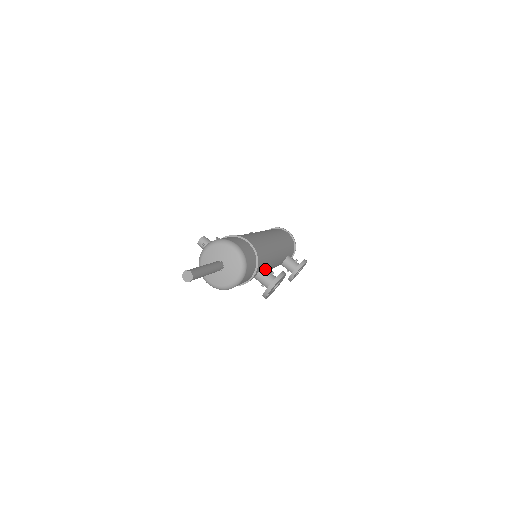
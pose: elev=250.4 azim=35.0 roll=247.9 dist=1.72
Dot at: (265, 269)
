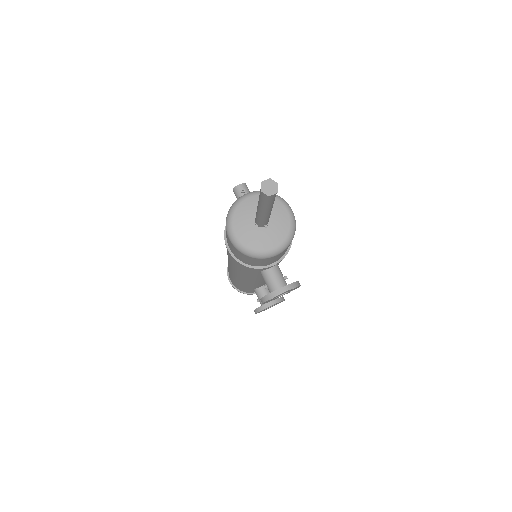
Dot at: occluded
